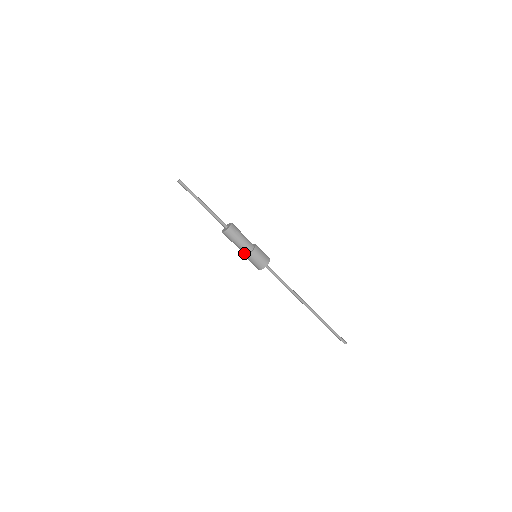
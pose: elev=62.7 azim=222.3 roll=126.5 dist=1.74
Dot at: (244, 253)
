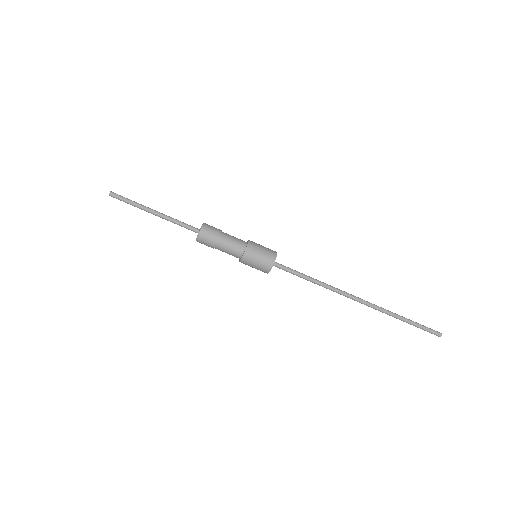
Dot at: occluded
